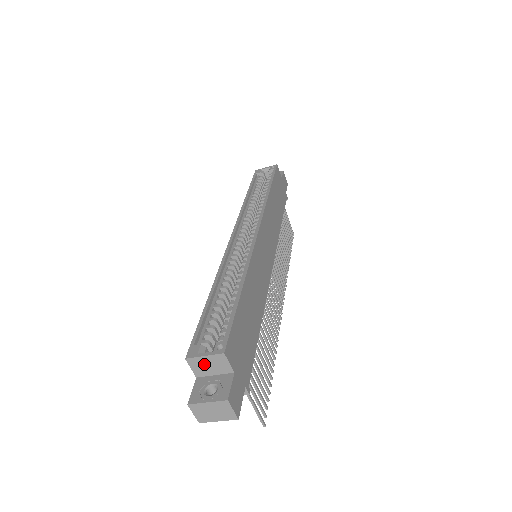
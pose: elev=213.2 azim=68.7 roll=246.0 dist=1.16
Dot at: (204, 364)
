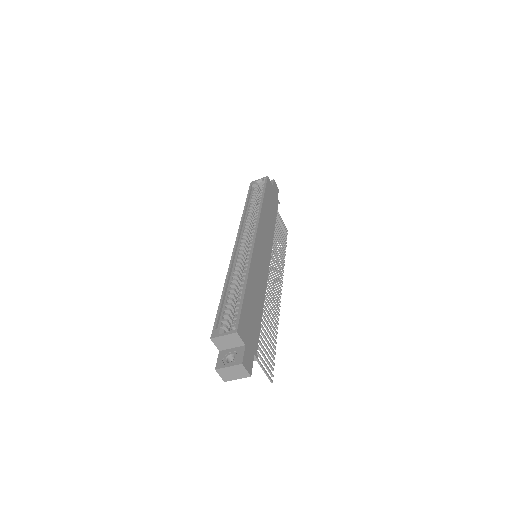
Dot at: (224, 341)
